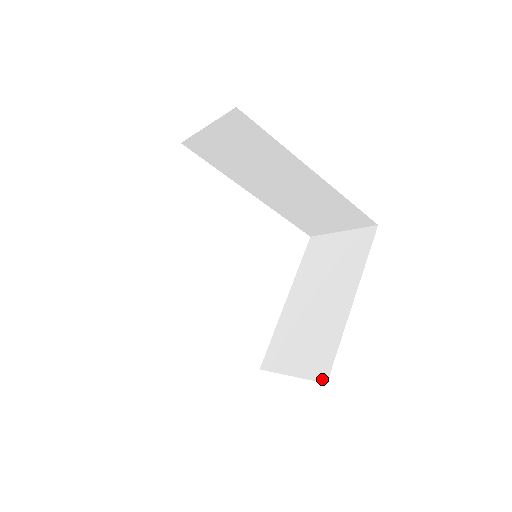
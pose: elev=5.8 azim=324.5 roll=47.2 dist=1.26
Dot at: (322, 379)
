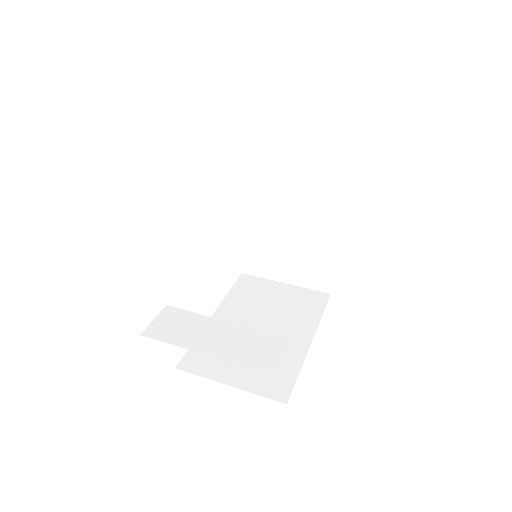
Dot at: (325, 290)
